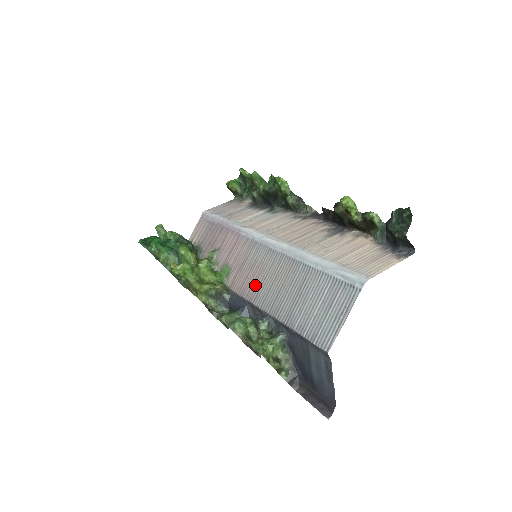
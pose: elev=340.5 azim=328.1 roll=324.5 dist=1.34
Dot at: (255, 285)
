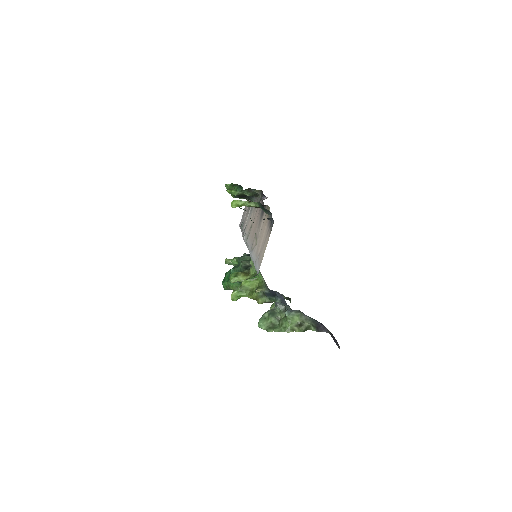
Dot at: occluded
